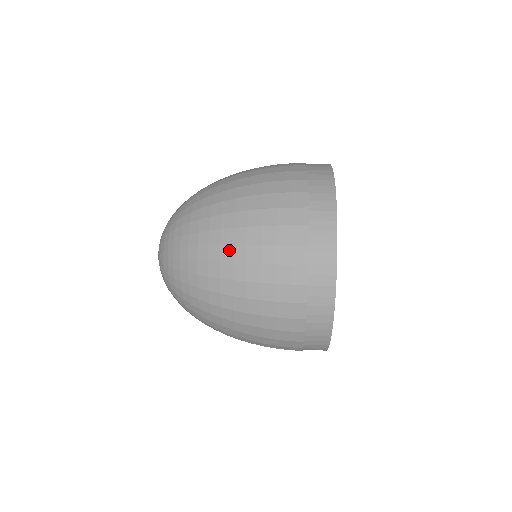
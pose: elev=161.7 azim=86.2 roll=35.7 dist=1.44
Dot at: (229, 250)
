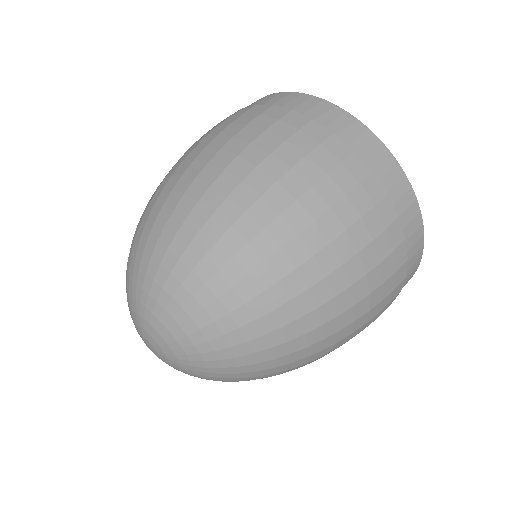
Dot at: occluded
